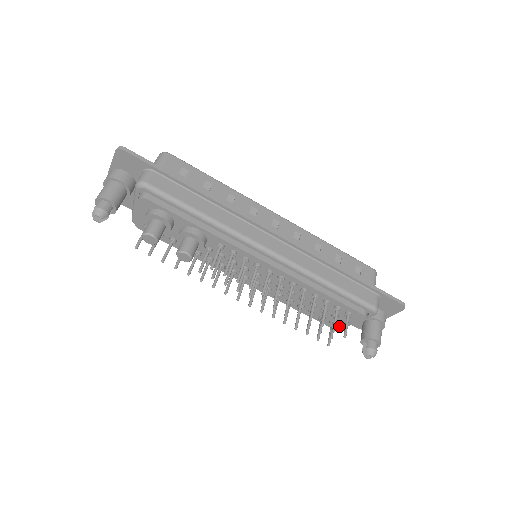
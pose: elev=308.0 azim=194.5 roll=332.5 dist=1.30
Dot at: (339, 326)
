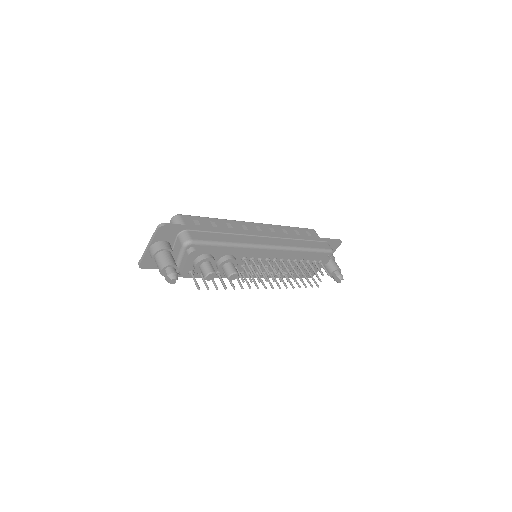
Dot at: (313, 274)
